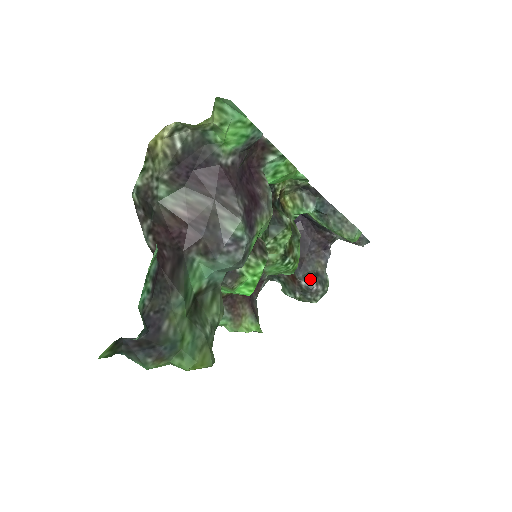
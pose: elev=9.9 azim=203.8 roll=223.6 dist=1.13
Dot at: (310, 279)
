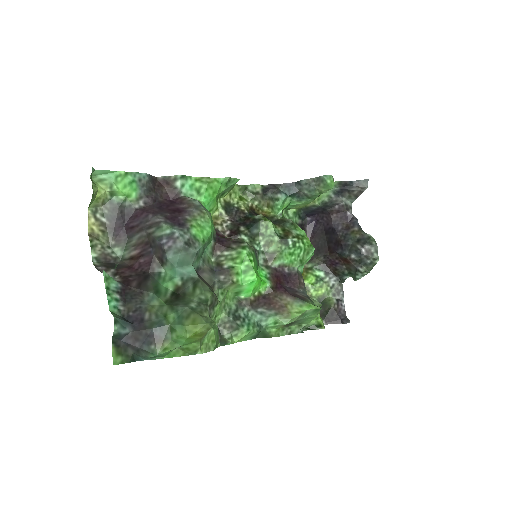
Dot at: (355, 248)
